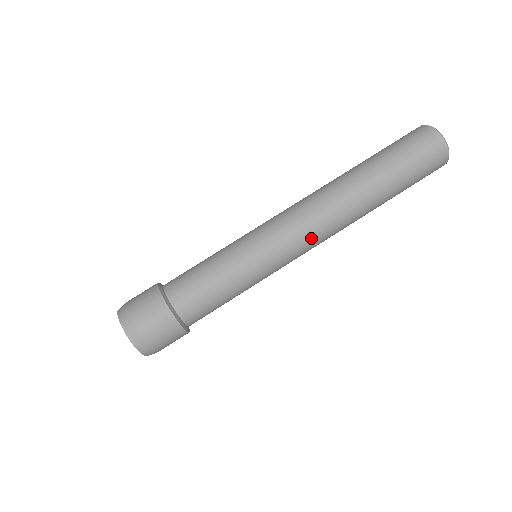
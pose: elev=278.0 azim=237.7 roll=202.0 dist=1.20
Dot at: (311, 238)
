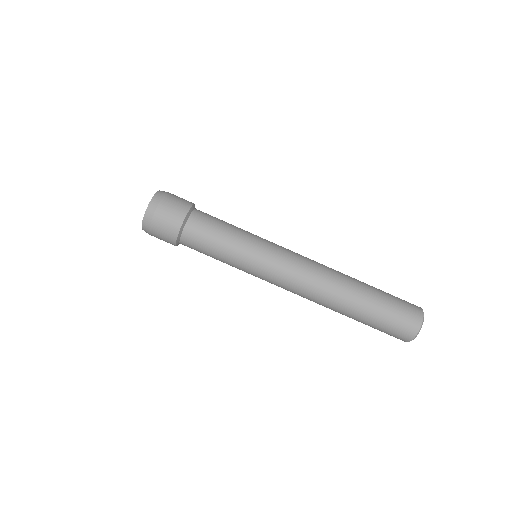
Dot at: (287, 290)
